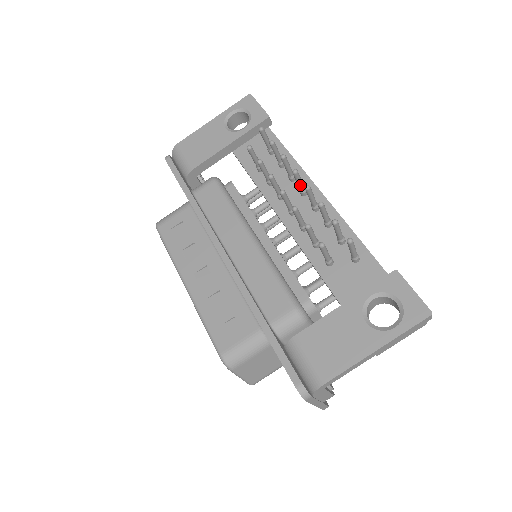
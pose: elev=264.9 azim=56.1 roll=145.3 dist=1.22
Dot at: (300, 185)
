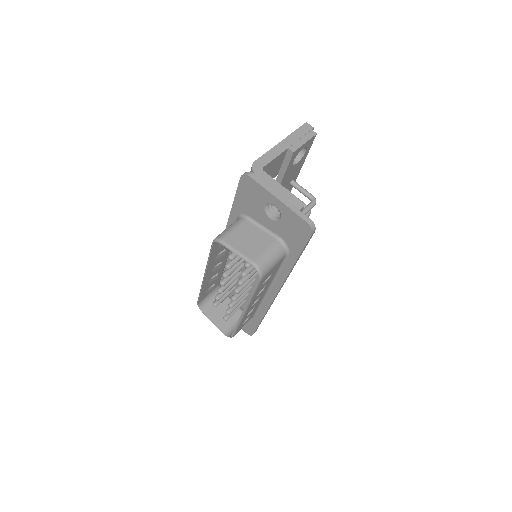
Dot at: occluded
